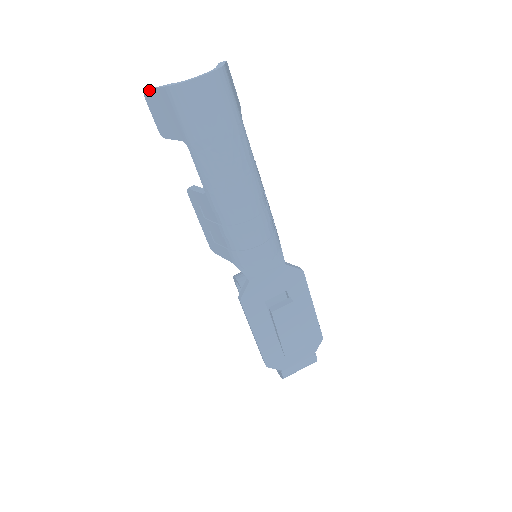
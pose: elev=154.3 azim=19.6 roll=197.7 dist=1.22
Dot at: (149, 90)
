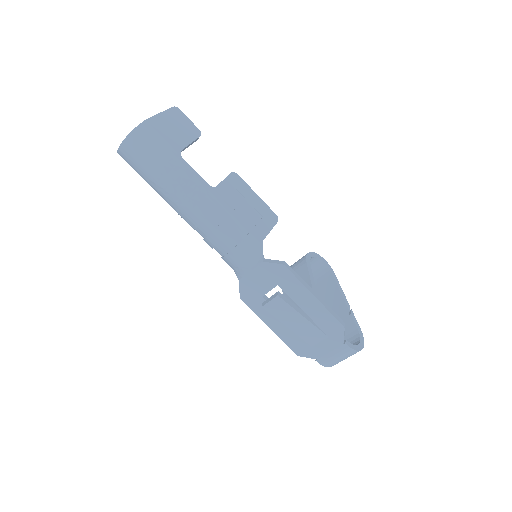
Dot at: occluded
